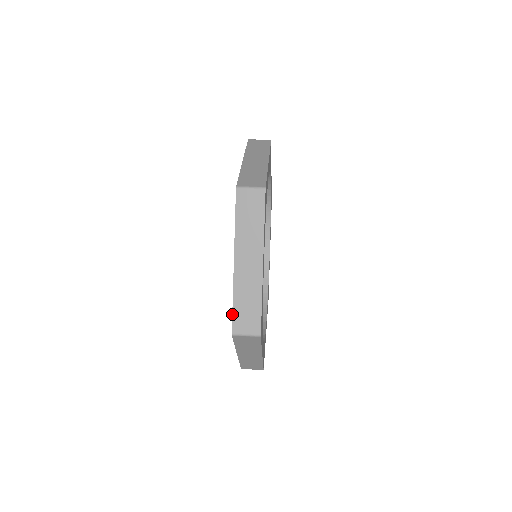
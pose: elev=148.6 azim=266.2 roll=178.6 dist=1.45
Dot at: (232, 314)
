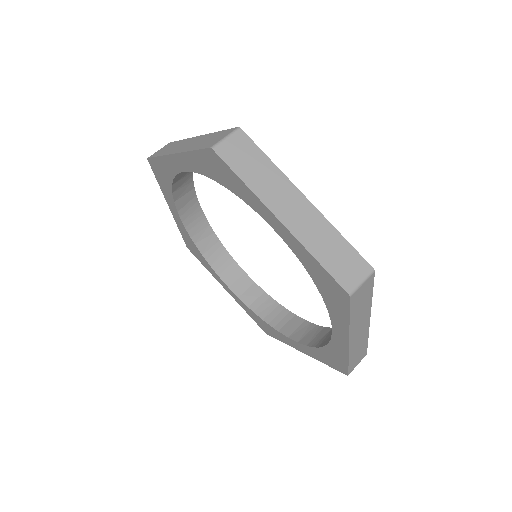
Dot at: (348, 368)
